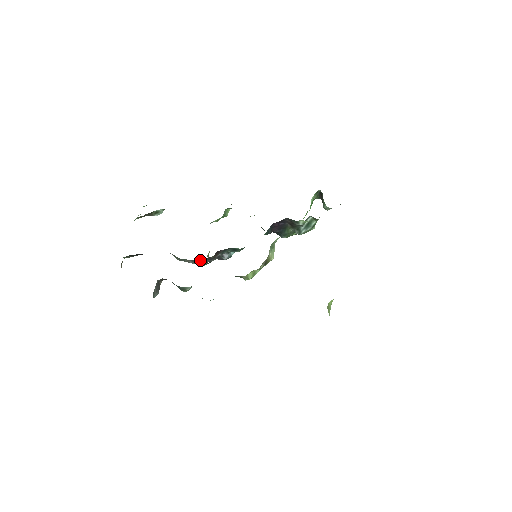
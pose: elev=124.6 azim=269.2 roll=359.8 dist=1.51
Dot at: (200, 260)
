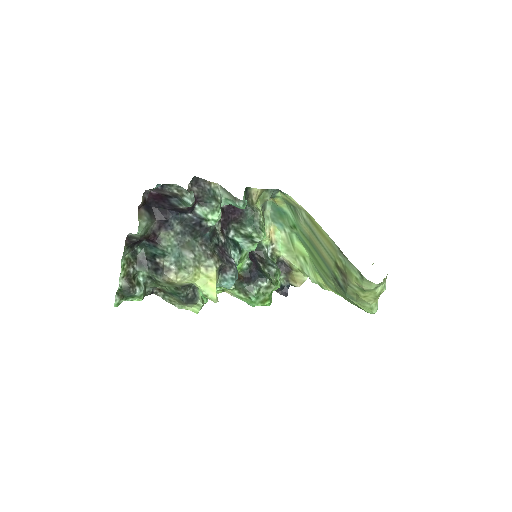
Dot at: (212, 247)
